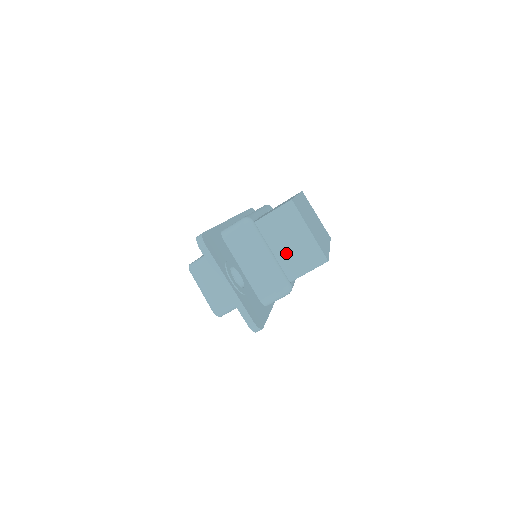
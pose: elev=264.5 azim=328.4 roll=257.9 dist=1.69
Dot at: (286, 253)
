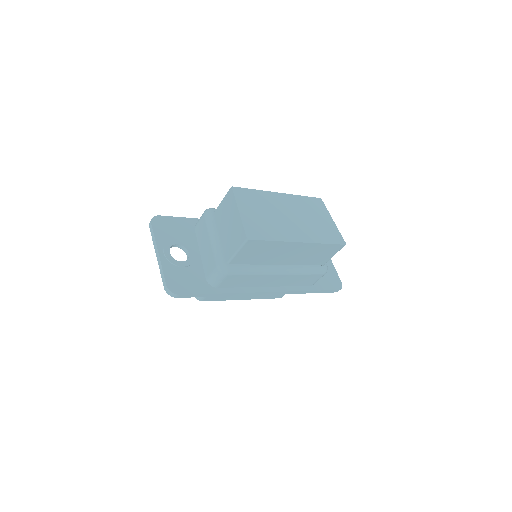
Dot at: (227, 236)
